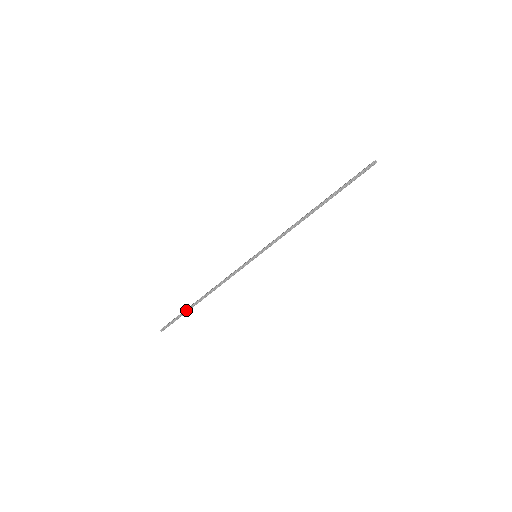
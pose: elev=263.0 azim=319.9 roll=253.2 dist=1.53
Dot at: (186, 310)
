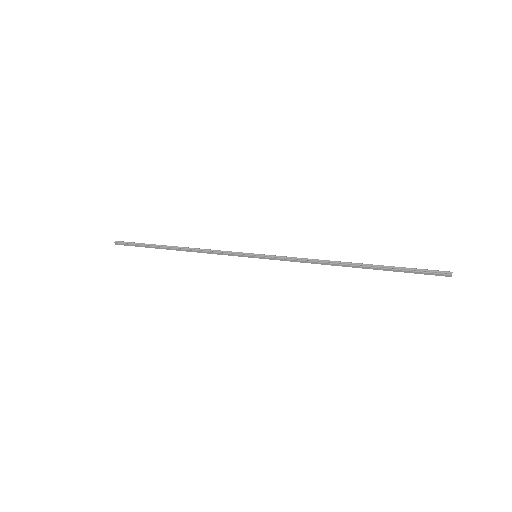
Dot at: (153, 244)
